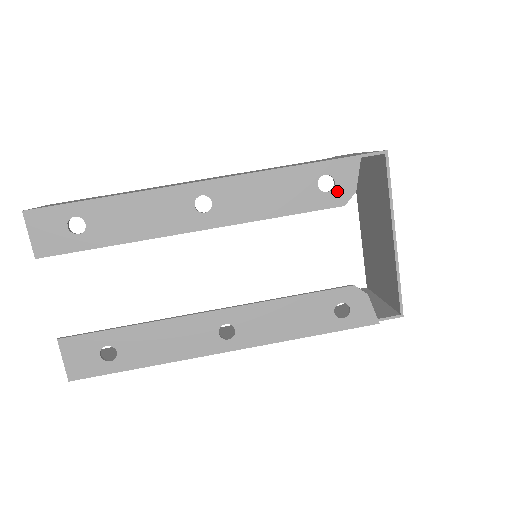
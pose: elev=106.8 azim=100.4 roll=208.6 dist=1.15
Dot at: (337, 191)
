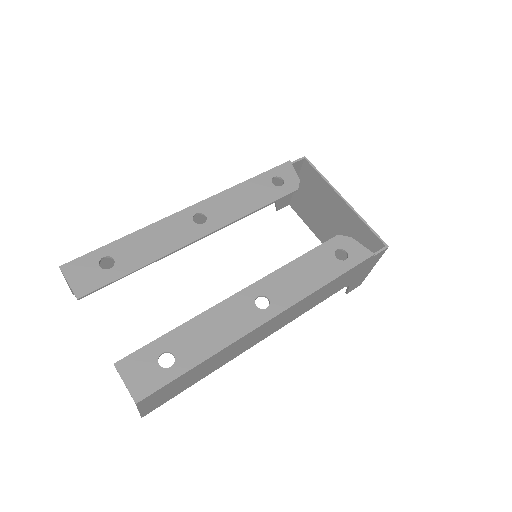
Dot at: (287, 183)
